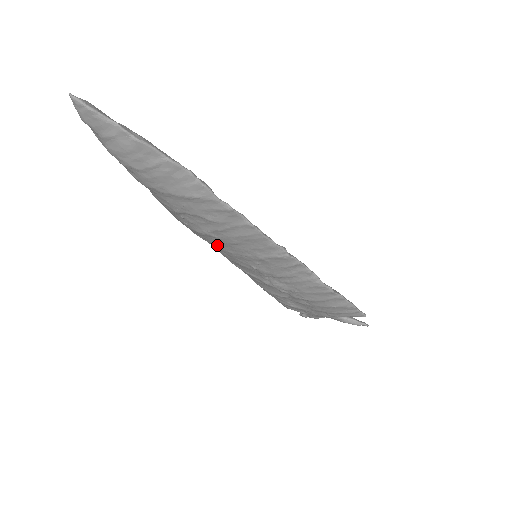
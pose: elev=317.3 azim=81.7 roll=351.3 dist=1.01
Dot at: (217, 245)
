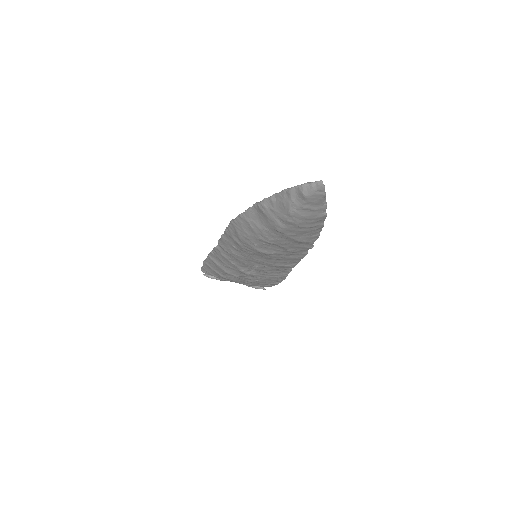
Dot at: (252, 255)
